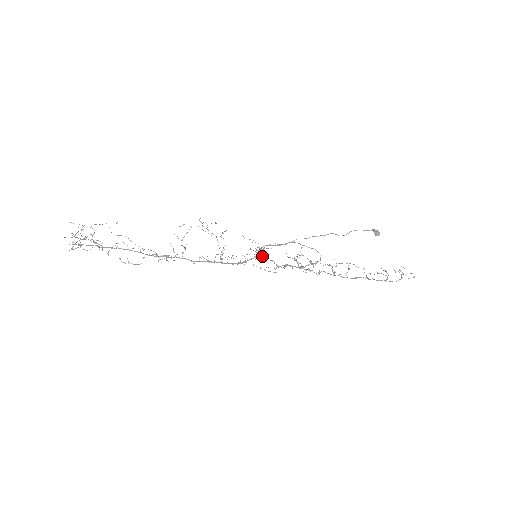
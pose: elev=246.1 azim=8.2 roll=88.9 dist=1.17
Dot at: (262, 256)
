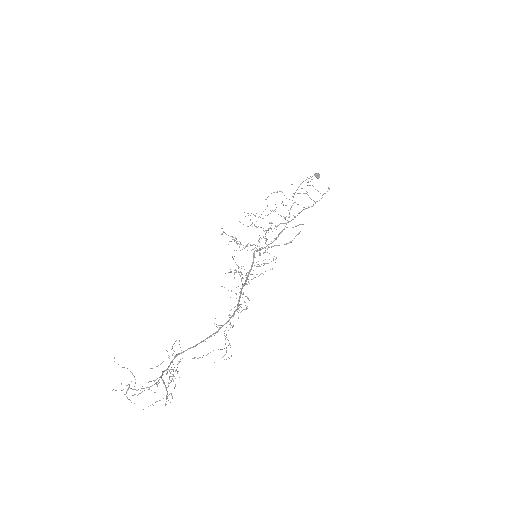
Dot at: occluded
